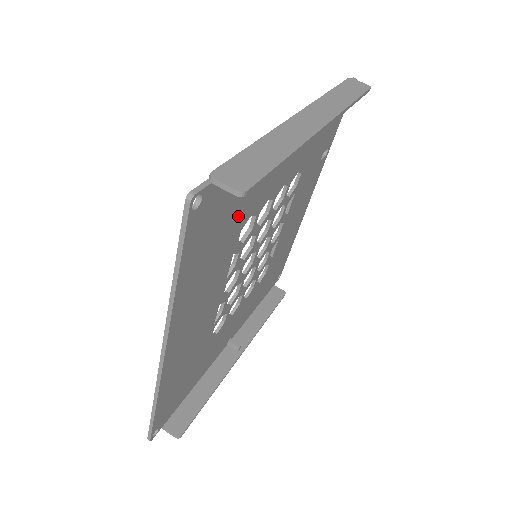
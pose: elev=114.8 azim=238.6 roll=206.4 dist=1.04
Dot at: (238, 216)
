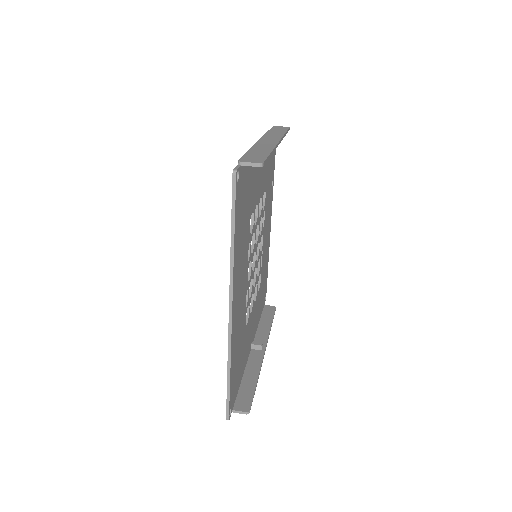
Dot at: (248, 205)
